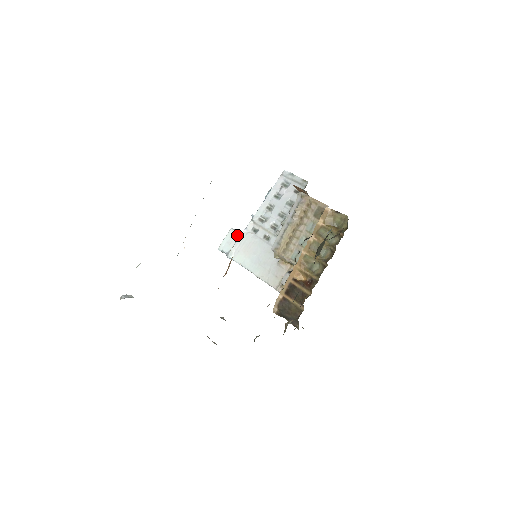
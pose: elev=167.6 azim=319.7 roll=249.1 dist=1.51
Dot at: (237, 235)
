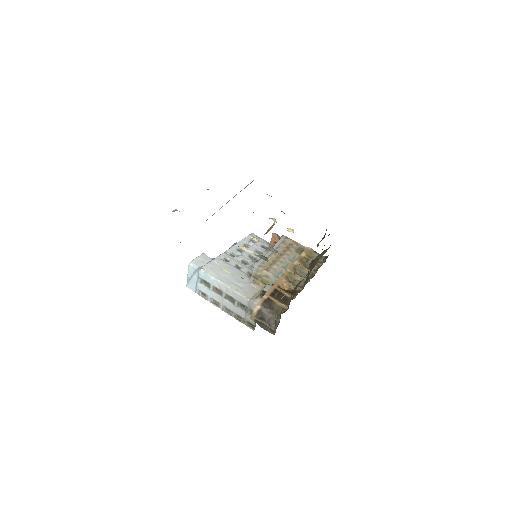
Dot at: (209, 259)
